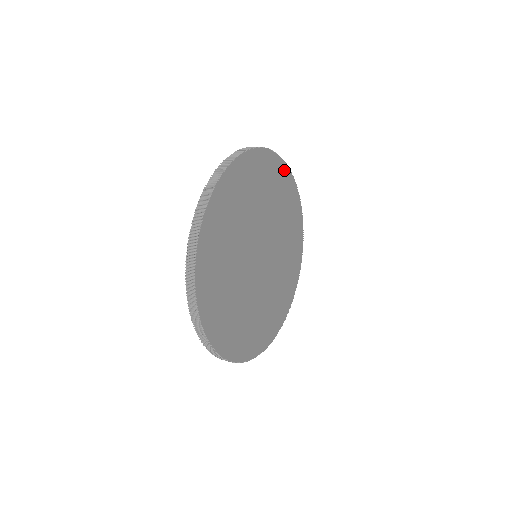
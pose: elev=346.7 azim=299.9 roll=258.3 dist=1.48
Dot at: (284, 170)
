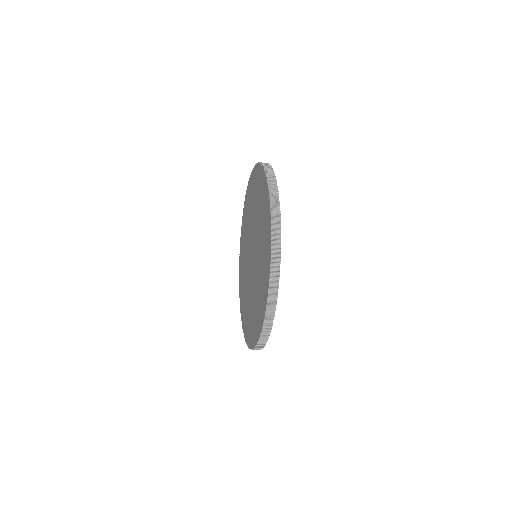
Dot at: occluded
